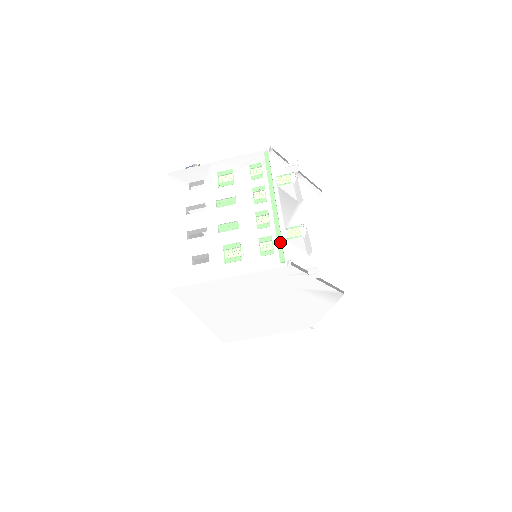
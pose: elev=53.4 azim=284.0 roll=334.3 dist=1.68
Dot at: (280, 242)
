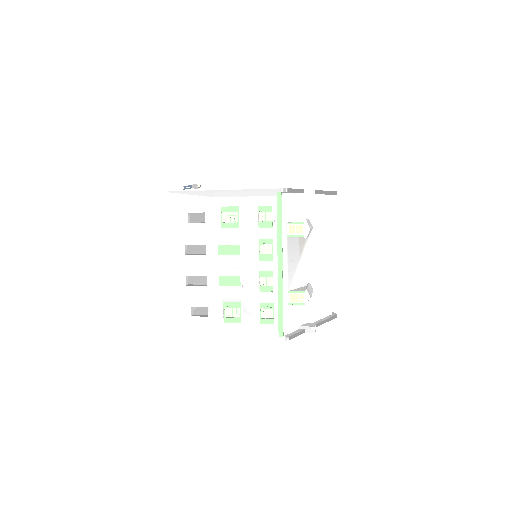
Dot at: (281, 315)
